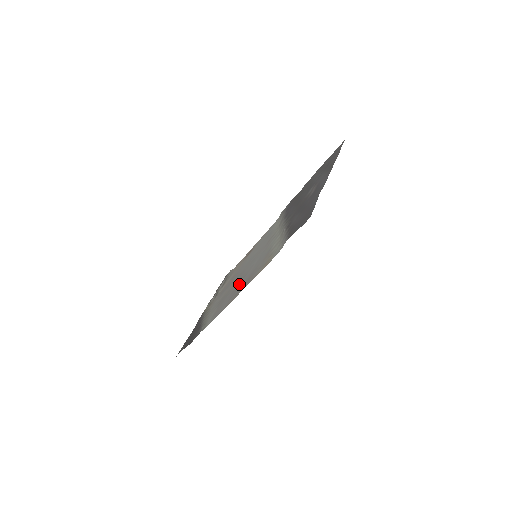
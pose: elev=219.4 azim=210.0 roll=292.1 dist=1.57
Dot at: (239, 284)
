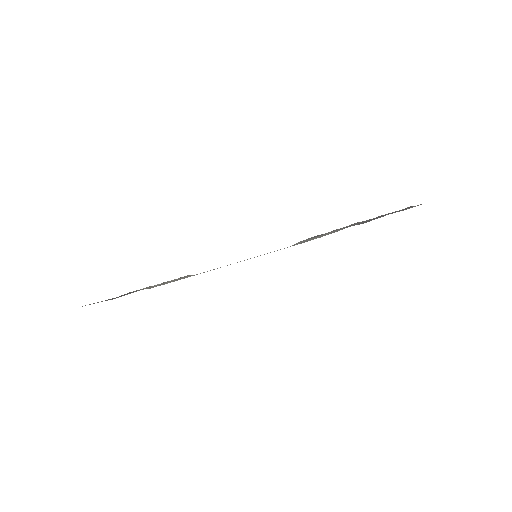
Dot at: occluded
